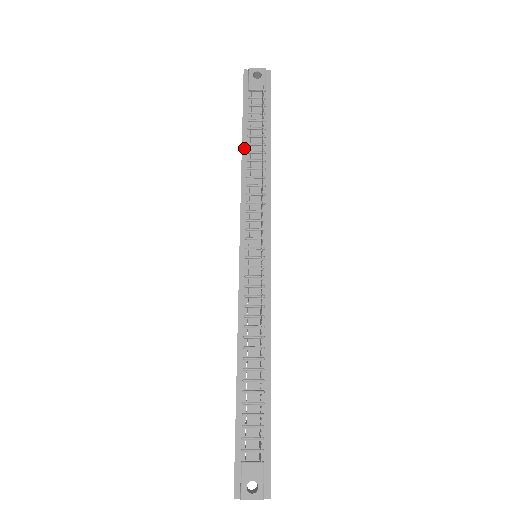
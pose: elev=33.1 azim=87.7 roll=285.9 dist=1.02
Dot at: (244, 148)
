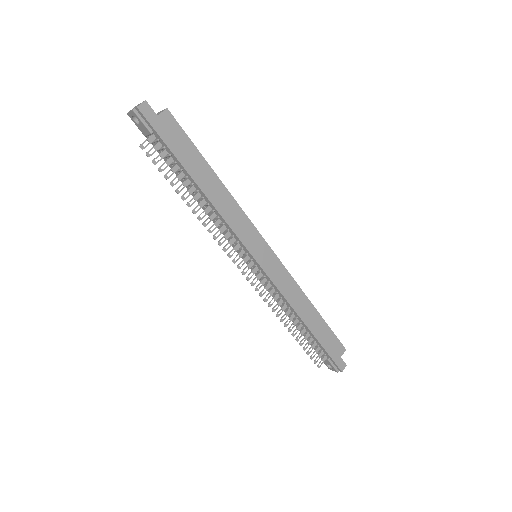
Dot at: (187, 188)
